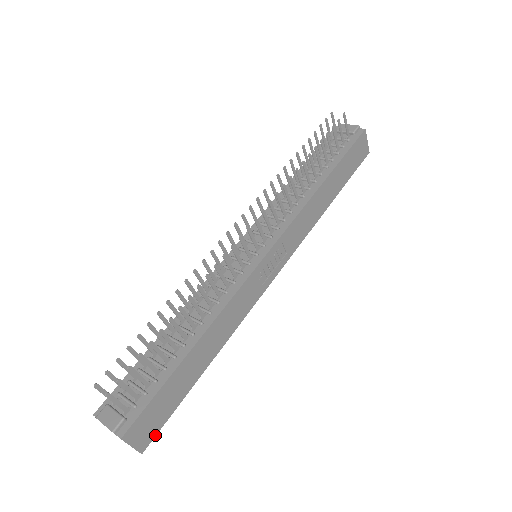
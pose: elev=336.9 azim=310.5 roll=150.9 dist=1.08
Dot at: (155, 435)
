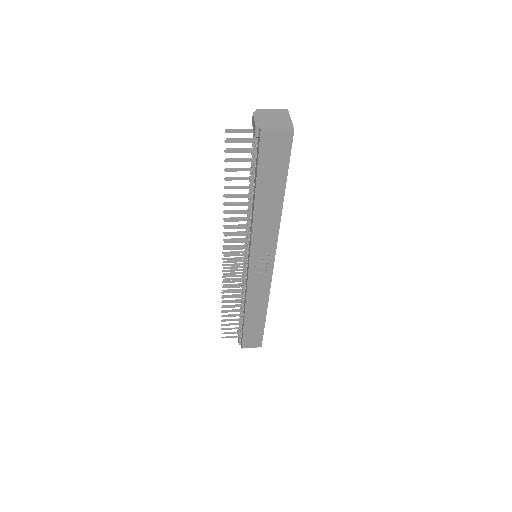
Dot at: occluded
